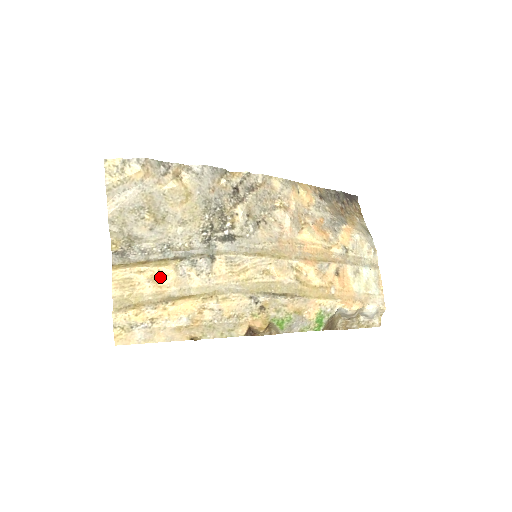
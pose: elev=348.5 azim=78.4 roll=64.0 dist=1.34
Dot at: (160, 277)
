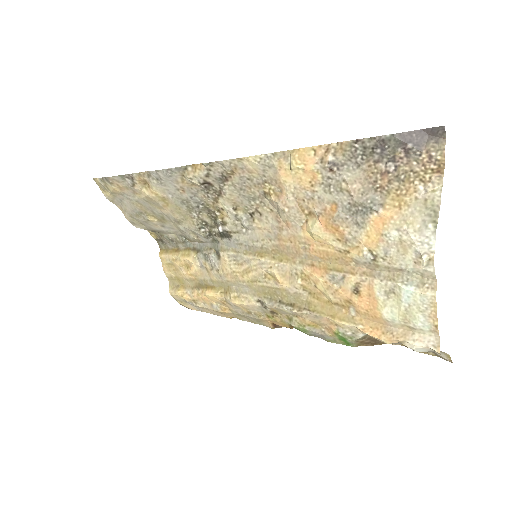
Dot at: (188, 266)
